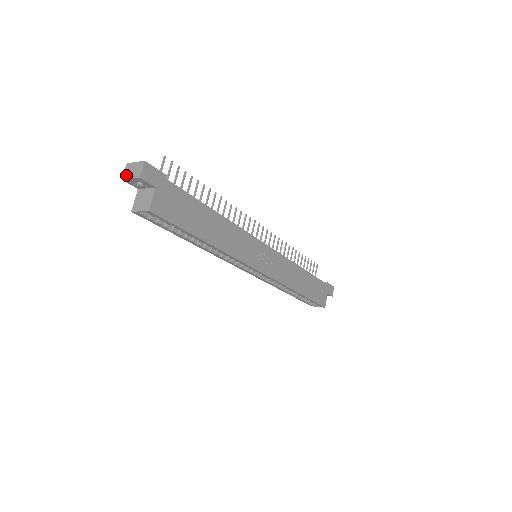
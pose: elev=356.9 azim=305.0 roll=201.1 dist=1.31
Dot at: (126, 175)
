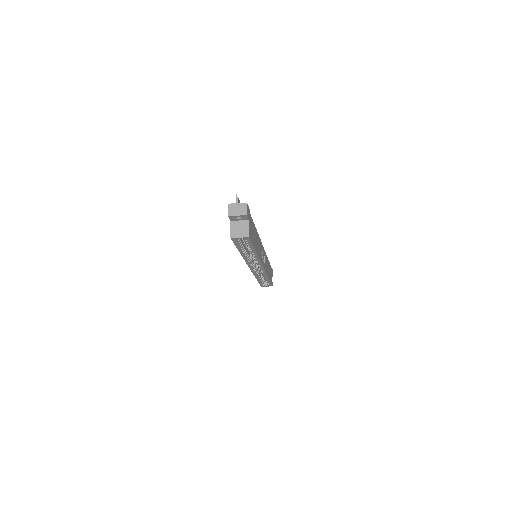
Dot at: (231, 213)
